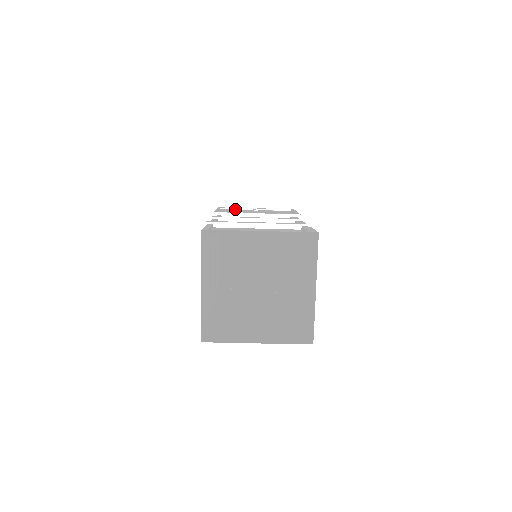
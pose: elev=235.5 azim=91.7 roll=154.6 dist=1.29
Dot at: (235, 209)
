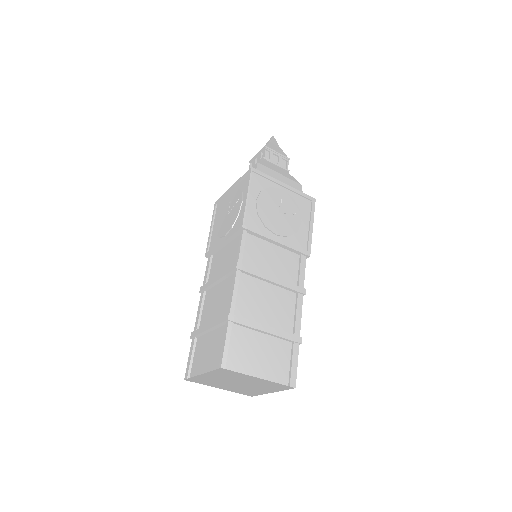
Dot at: (266, 178)
